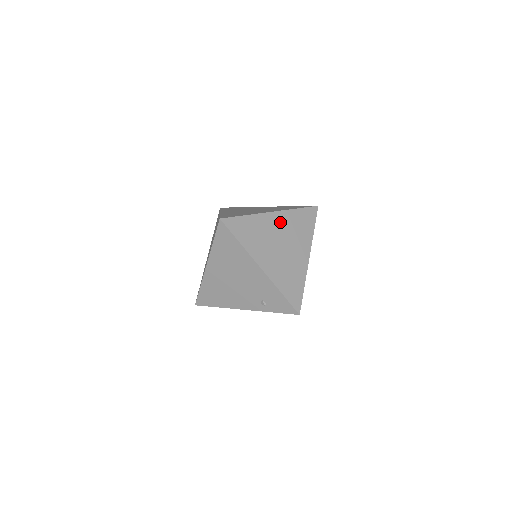
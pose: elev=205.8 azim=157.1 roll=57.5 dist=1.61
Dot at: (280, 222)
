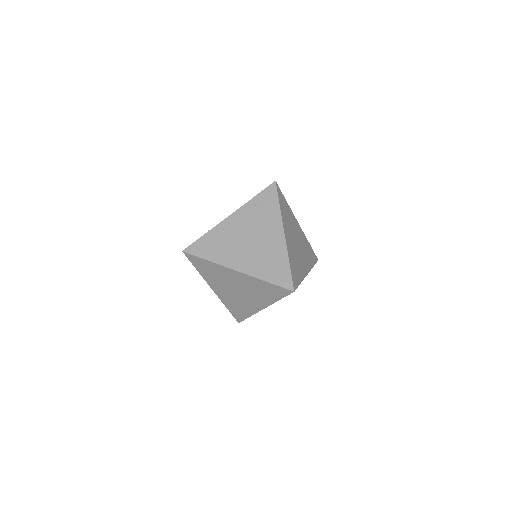
Dot at: (288, 232)
